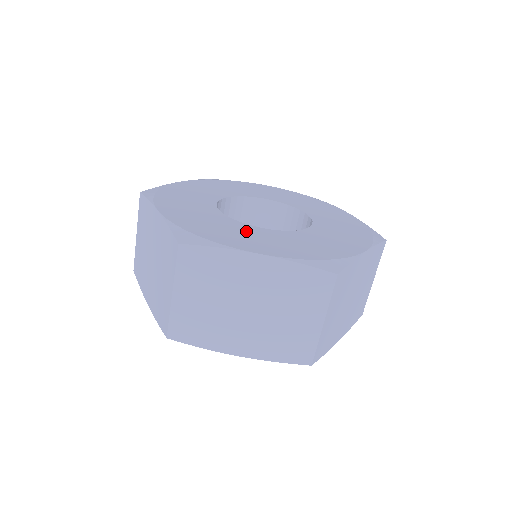
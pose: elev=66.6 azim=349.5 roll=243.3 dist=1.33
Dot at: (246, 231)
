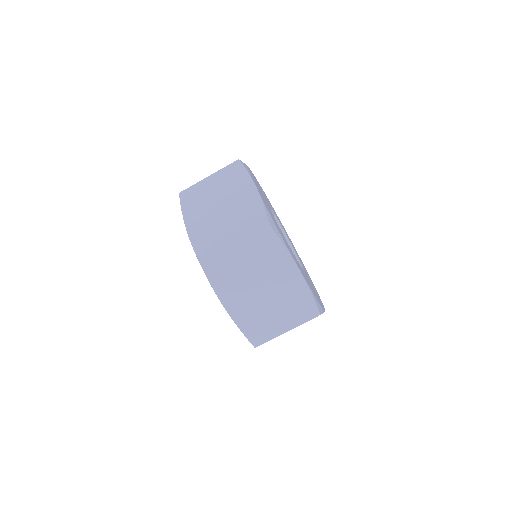
Dot at: occluded
